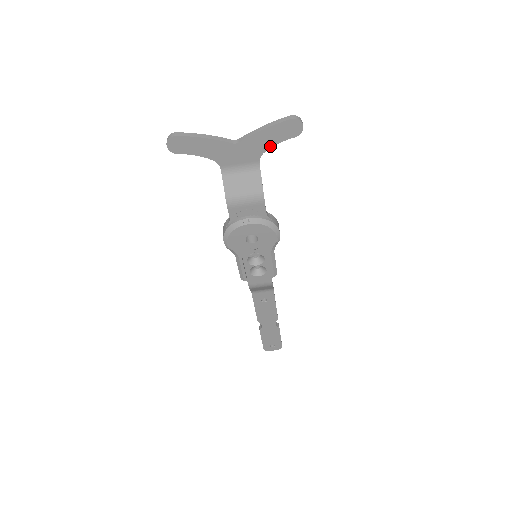
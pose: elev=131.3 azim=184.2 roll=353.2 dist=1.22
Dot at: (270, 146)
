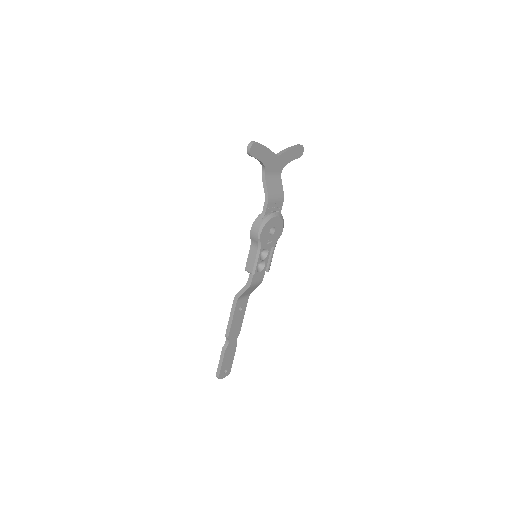
Dot at: (289, 162)
